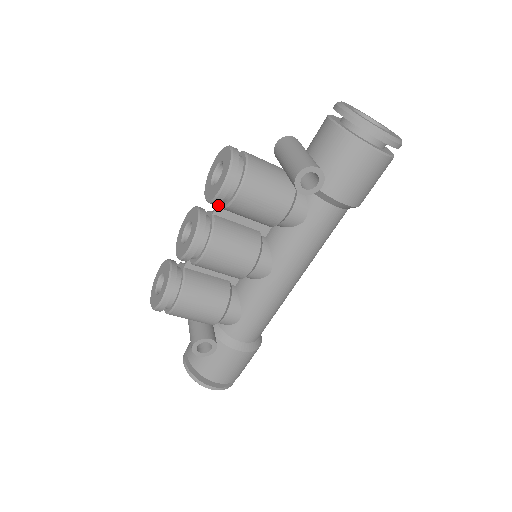
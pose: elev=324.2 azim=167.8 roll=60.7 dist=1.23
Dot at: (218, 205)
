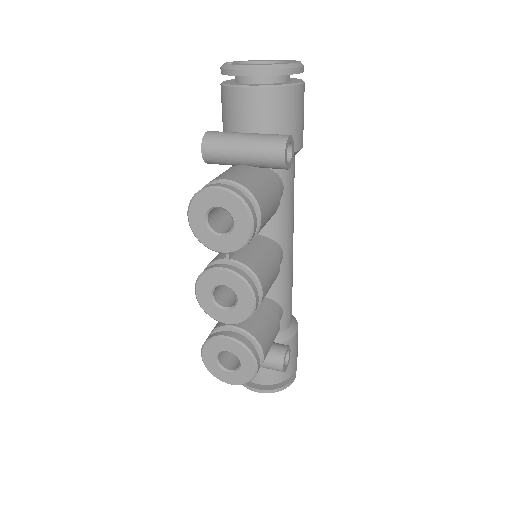
Dot at: occluded
